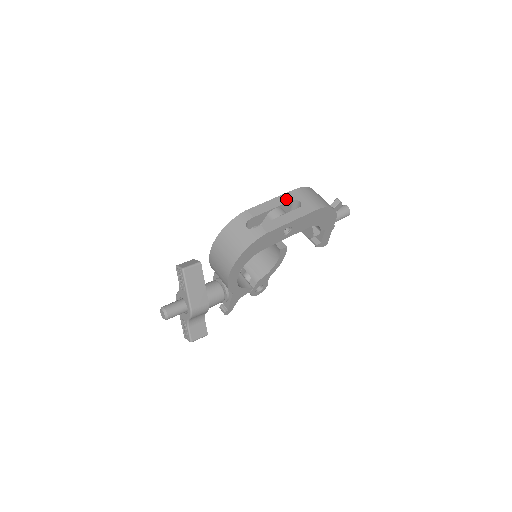
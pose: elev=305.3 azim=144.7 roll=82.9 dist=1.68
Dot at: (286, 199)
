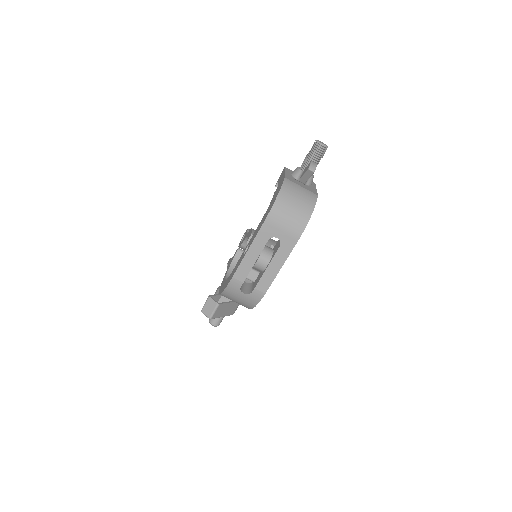
Dot at: (261, 243)
